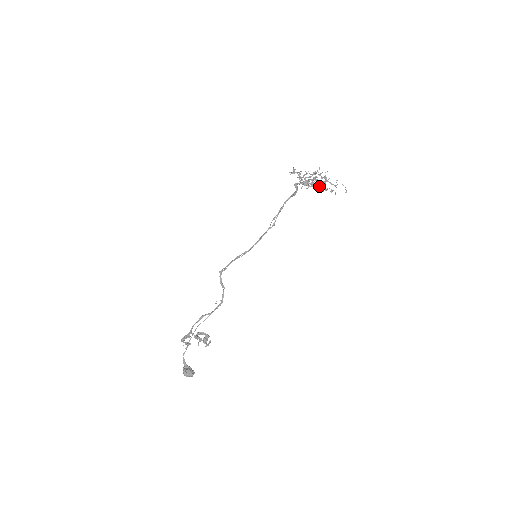
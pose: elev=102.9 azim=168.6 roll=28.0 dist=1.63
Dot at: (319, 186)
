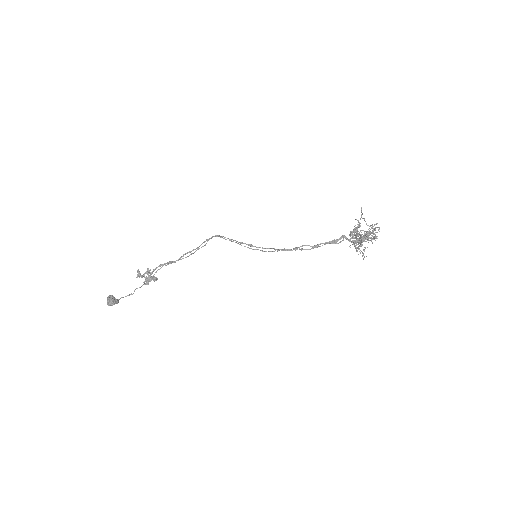
Dot at: (361, 235)
